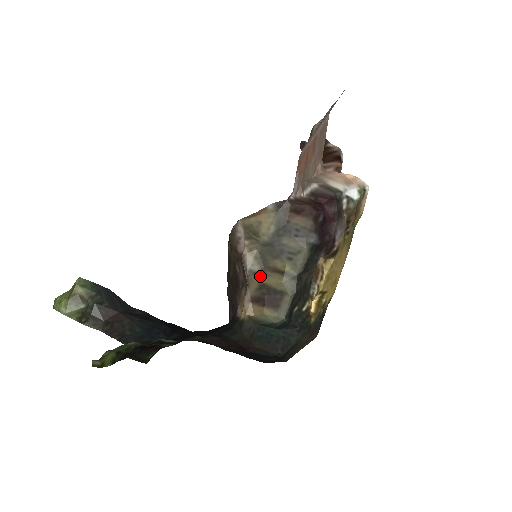
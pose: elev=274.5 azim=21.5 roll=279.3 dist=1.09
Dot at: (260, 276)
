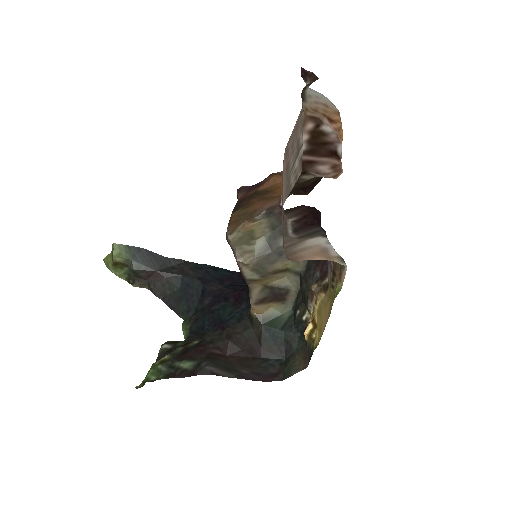
Dot at: (261, 281)
